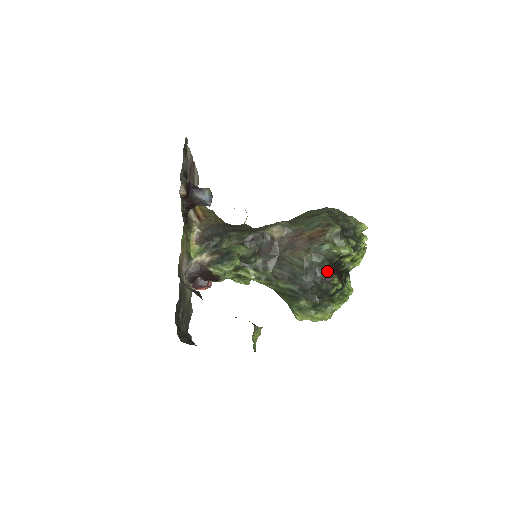
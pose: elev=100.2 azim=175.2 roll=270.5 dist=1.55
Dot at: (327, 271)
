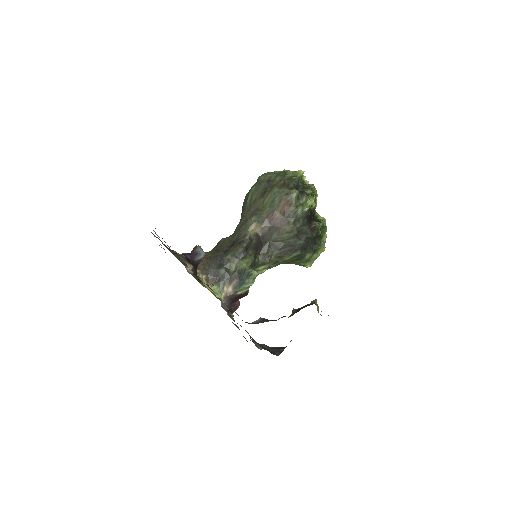
Dot at: (309, 224)
